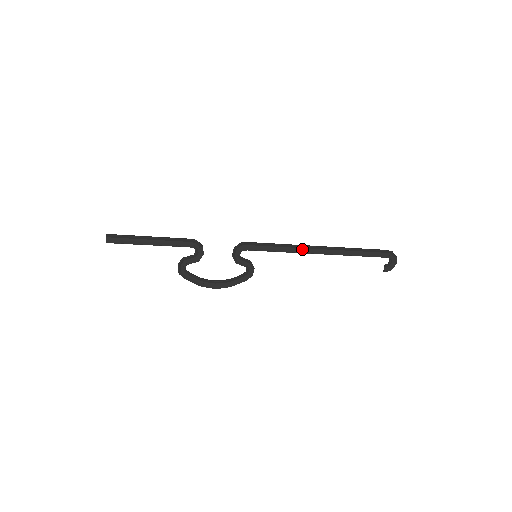
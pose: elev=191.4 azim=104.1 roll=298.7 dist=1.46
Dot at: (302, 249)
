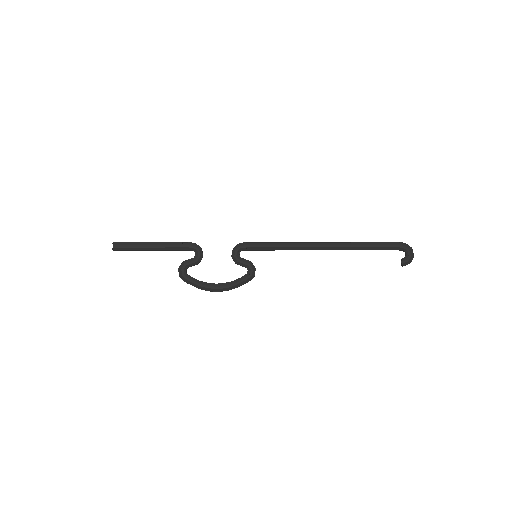
Dot at: (303, 246)
